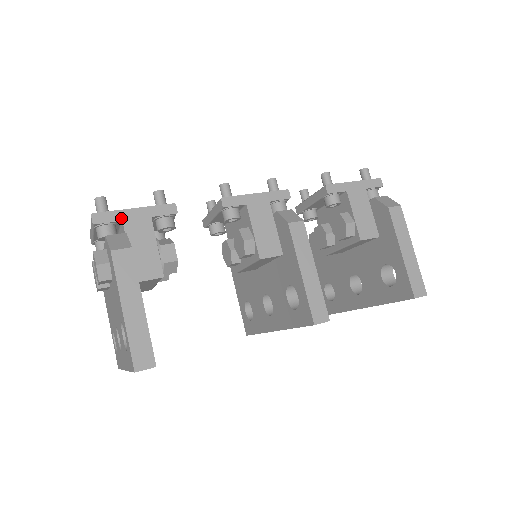
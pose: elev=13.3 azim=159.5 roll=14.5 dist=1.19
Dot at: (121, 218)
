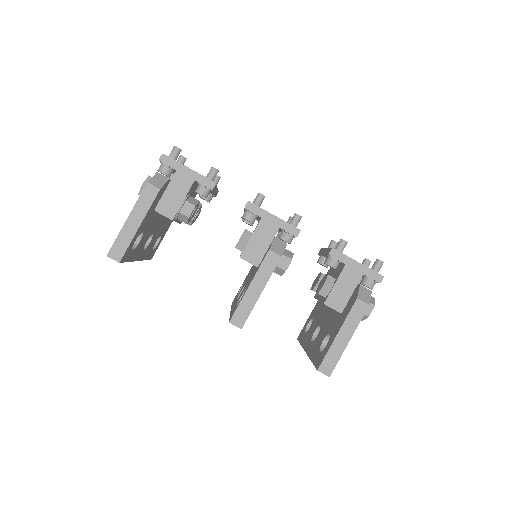
Dot at: (177, 168)
